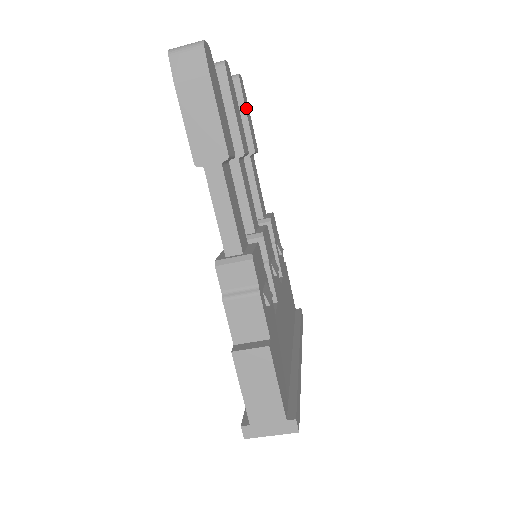
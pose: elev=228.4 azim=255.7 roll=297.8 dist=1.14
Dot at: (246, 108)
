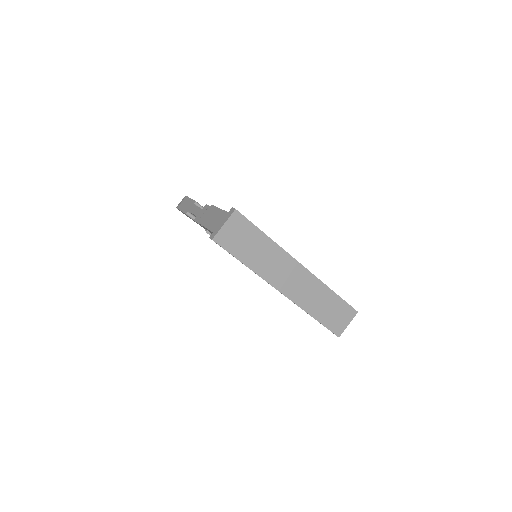
Dot at: occluded
